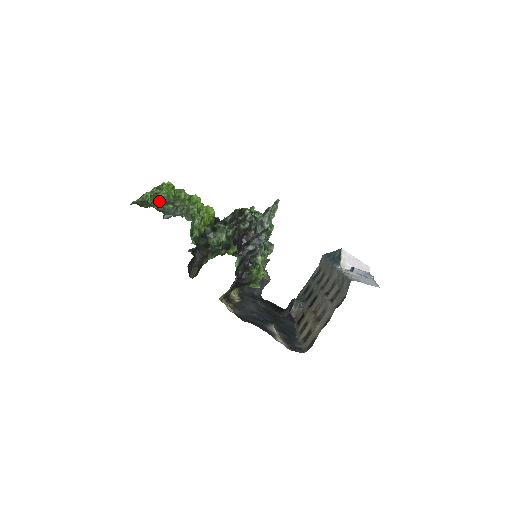
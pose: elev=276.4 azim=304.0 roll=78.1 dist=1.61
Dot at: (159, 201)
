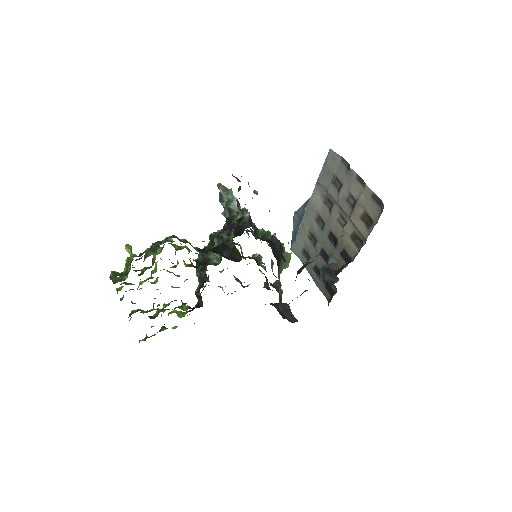
Dot at: (132, 254)
